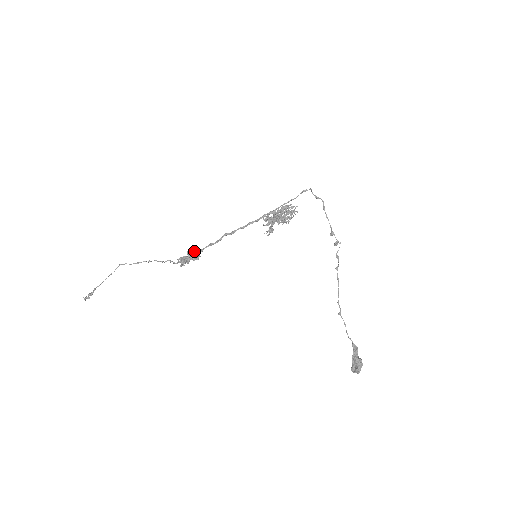
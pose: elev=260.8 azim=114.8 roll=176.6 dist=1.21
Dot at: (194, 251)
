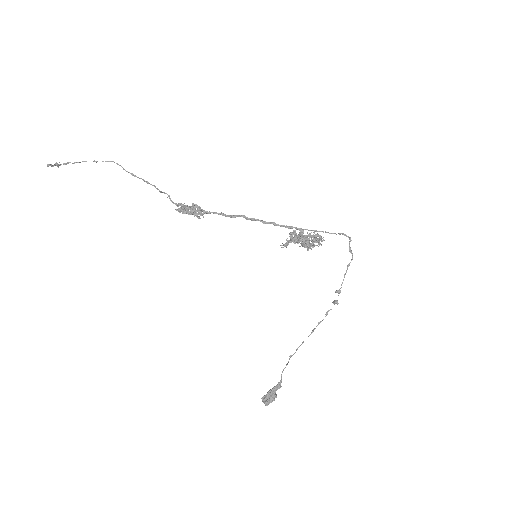
Dot at: occluded
